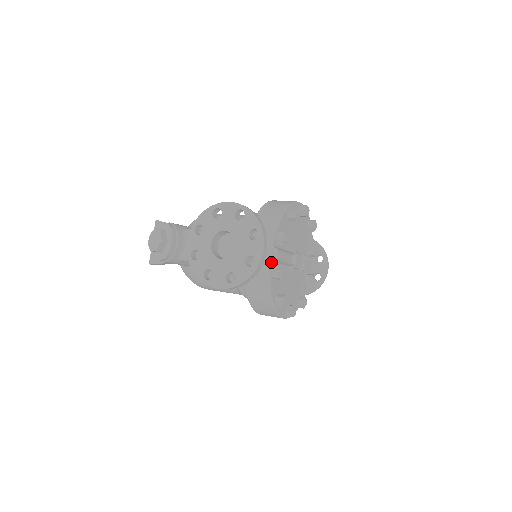
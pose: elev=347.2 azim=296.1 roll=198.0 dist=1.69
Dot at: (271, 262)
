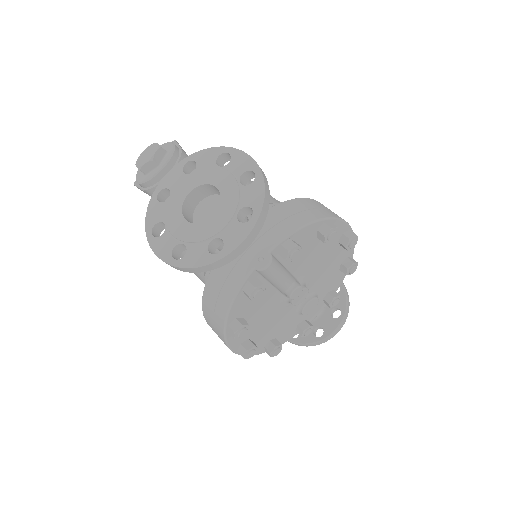
Dot at: (254, 271)
